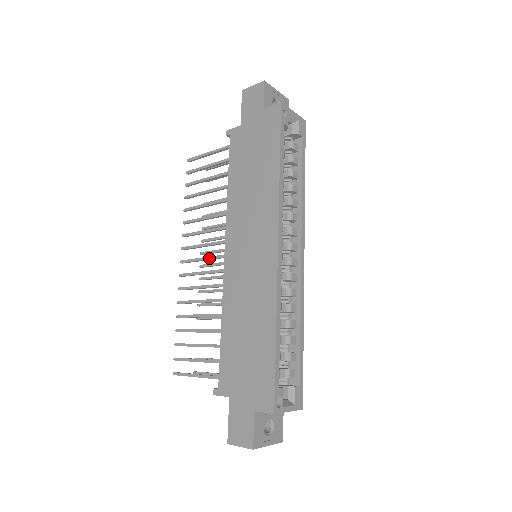
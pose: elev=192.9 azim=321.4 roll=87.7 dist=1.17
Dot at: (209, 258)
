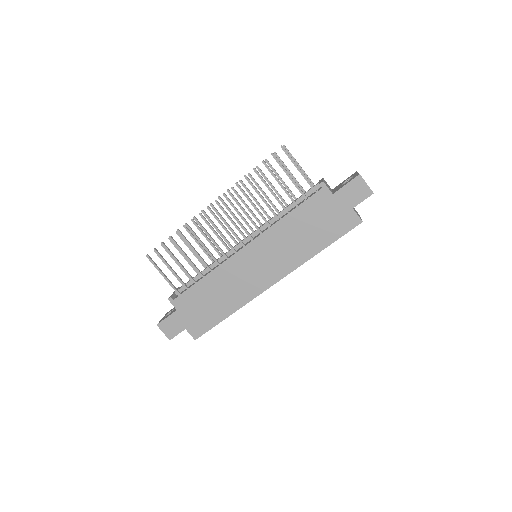
Dot at: (231, 231)
